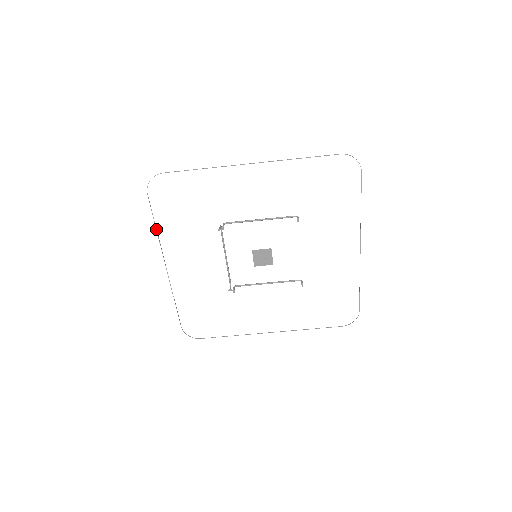
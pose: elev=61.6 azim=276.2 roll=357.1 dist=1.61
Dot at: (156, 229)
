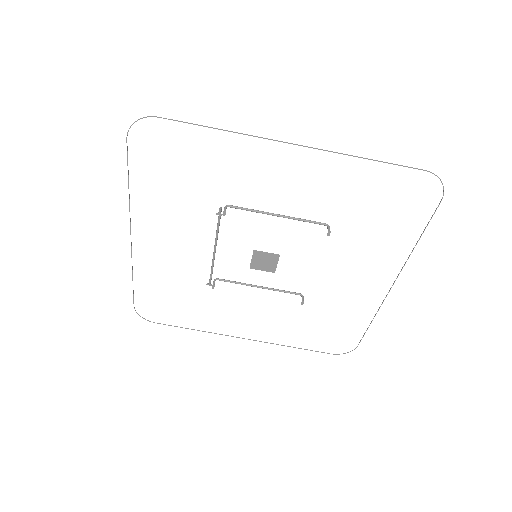
Dot at: (128, 188)
